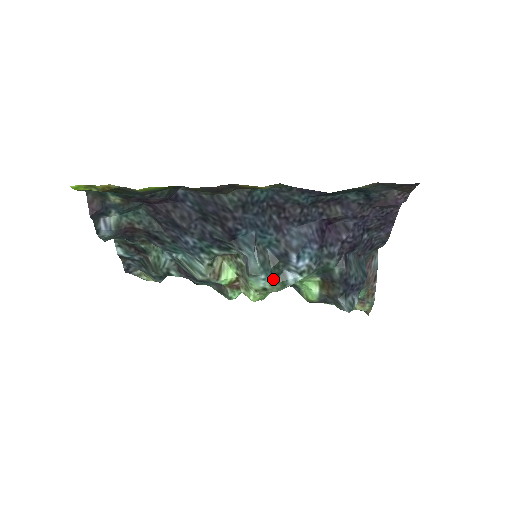
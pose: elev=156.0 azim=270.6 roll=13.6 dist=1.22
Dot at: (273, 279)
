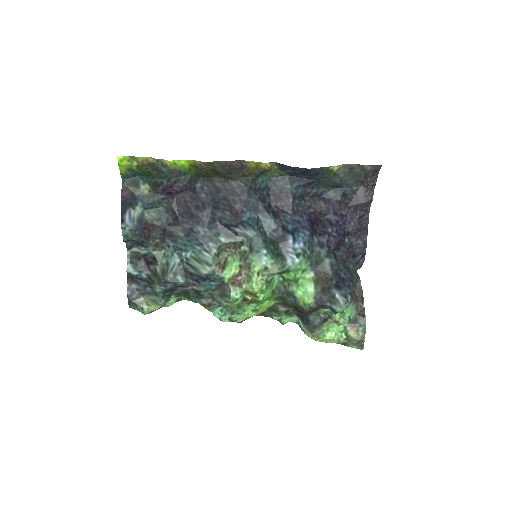
Dot at: (274, 258)
